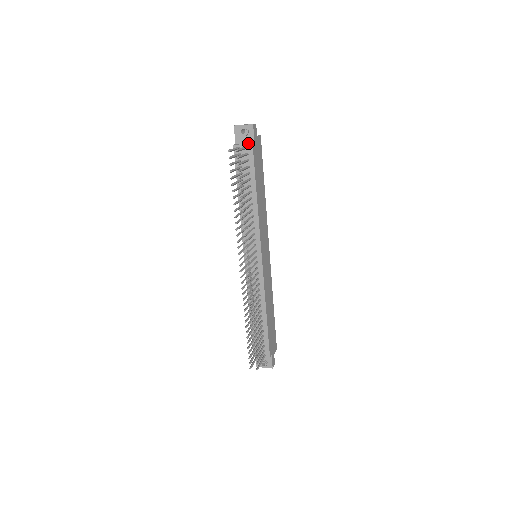
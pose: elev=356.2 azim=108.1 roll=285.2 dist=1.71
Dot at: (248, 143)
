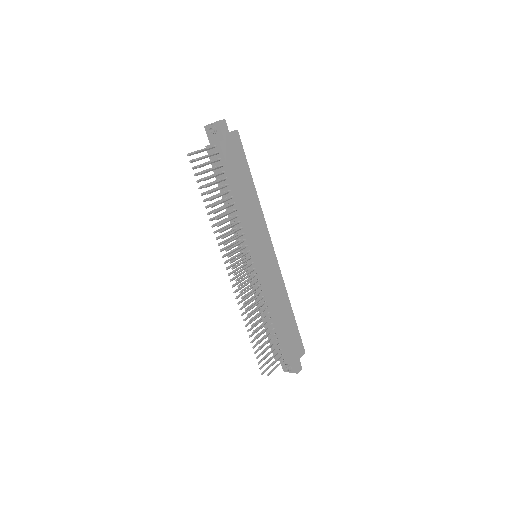
Dot at: (218, 141)
